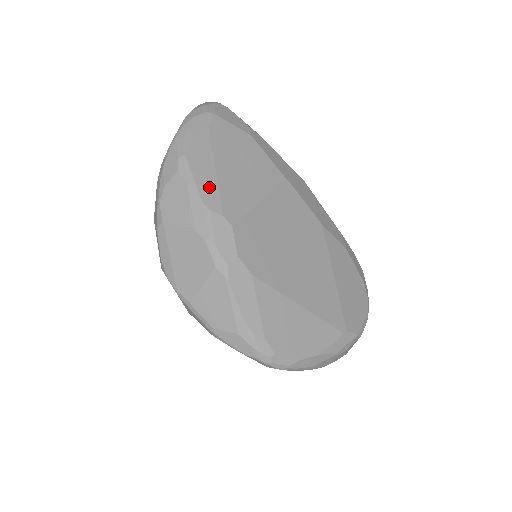
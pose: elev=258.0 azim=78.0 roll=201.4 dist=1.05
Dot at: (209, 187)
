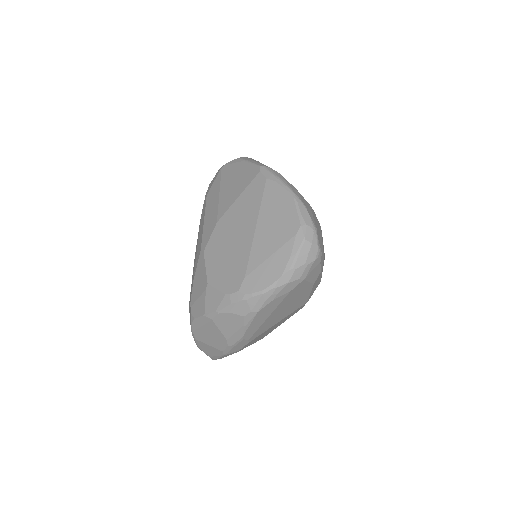
Dot at: (255, 328)
